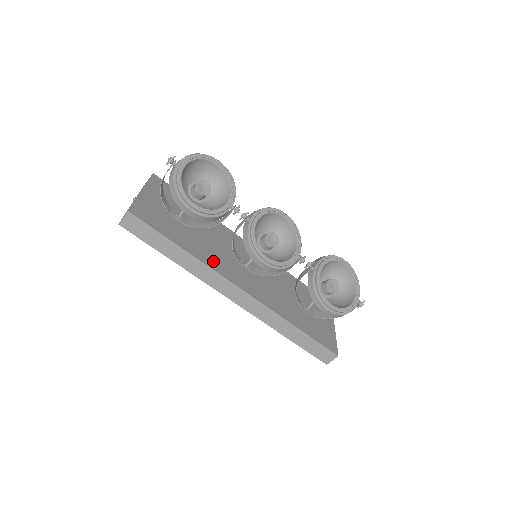
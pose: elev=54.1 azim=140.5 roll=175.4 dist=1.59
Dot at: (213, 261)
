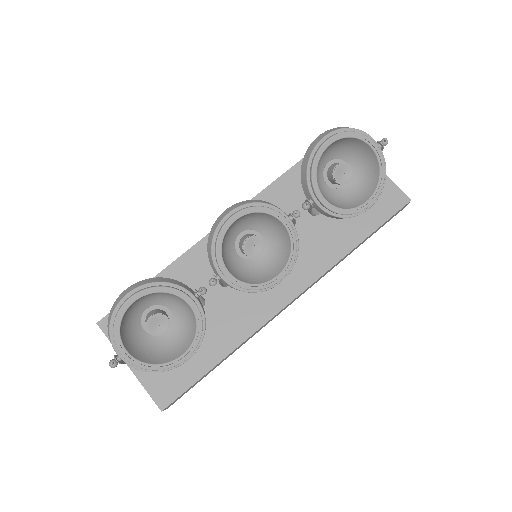
Dot at: (244, 321)
